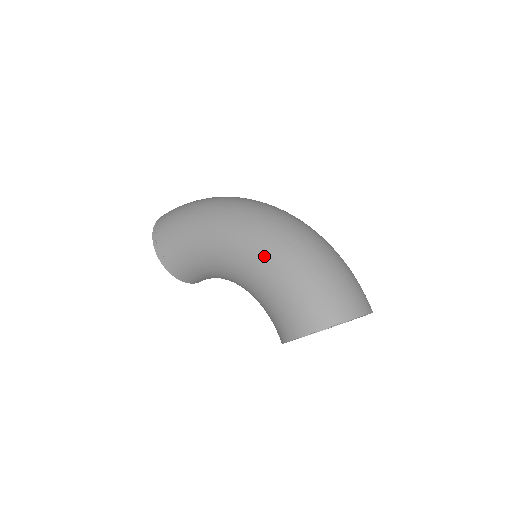
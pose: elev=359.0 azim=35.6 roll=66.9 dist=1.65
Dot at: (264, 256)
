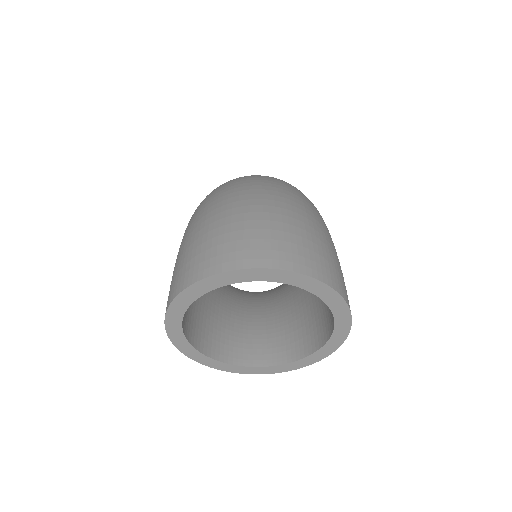
Dot at: occluded
